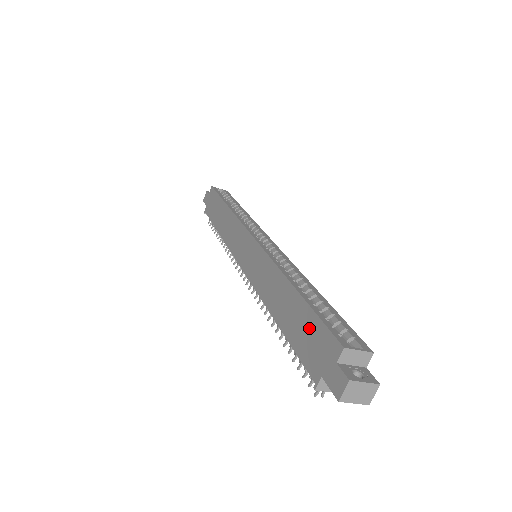
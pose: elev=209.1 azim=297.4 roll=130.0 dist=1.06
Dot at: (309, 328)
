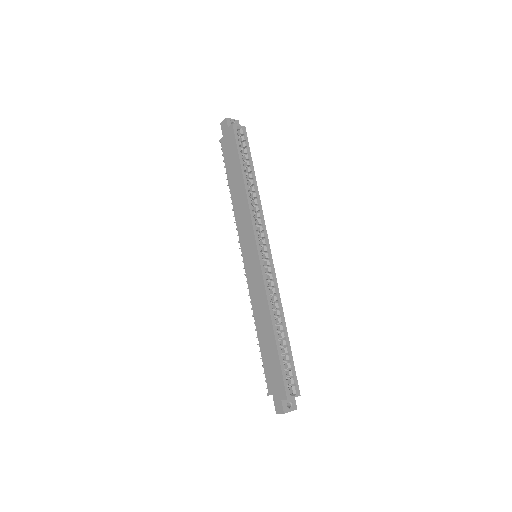
Dot at: (275, 368)
